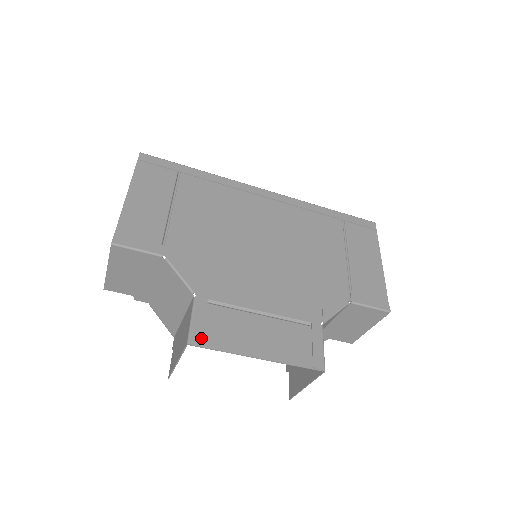
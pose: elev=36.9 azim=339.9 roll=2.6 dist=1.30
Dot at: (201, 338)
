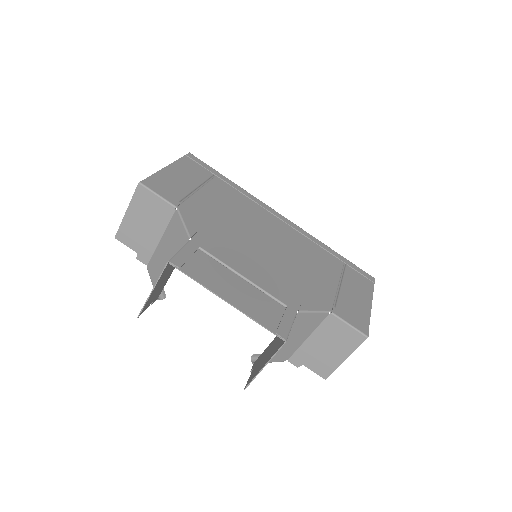
Dot at: (182, 264)
